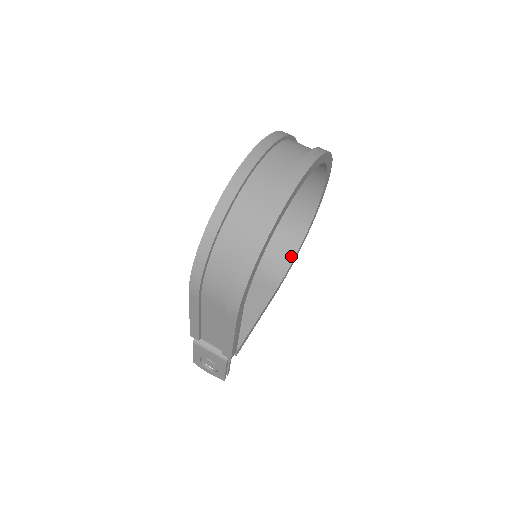
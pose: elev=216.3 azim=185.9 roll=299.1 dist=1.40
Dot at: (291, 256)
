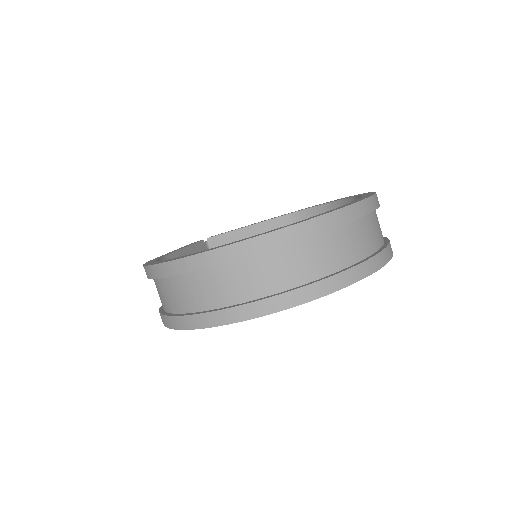
Dot at: occluded
